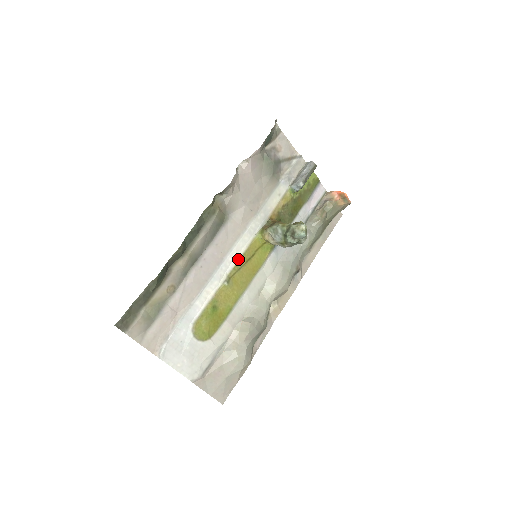
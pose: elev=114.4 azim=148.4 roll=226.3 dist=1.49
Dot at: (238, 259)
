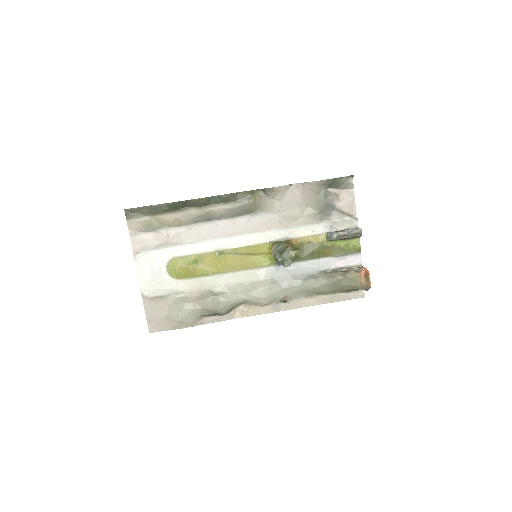
Dot at: (241, 246)
